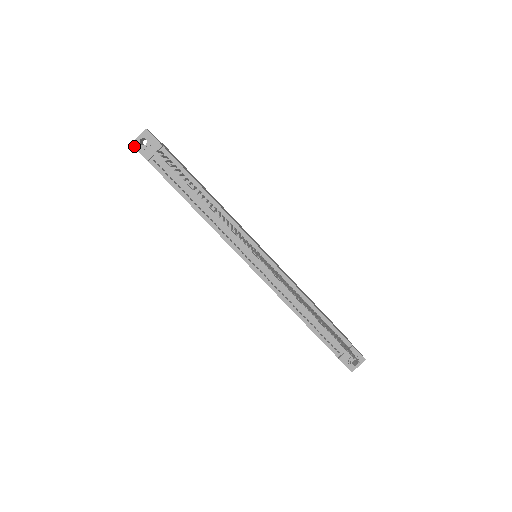
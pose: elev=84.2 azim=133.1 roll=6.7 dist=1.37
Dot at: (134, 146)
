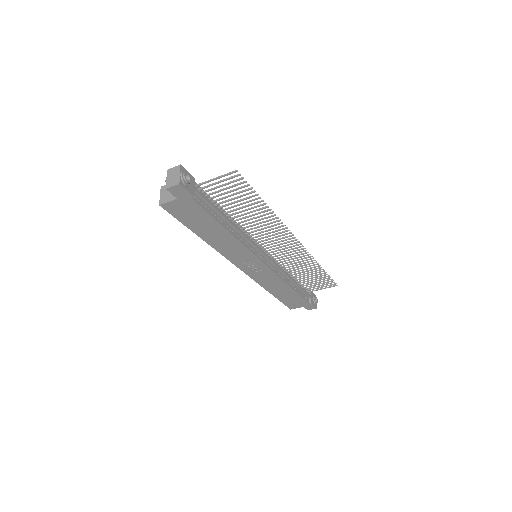
Dot at: (182, 185)
